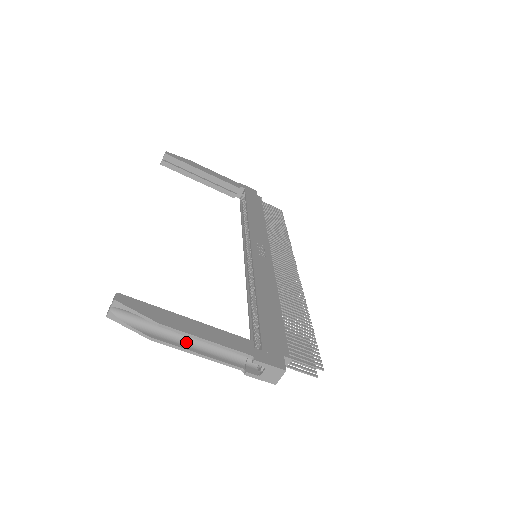
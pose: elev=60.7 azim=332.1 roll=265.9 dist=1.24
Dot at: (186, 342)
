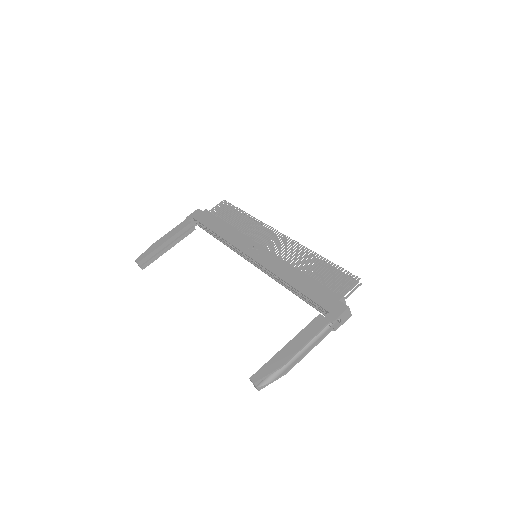
Dot at: (298, 354)
